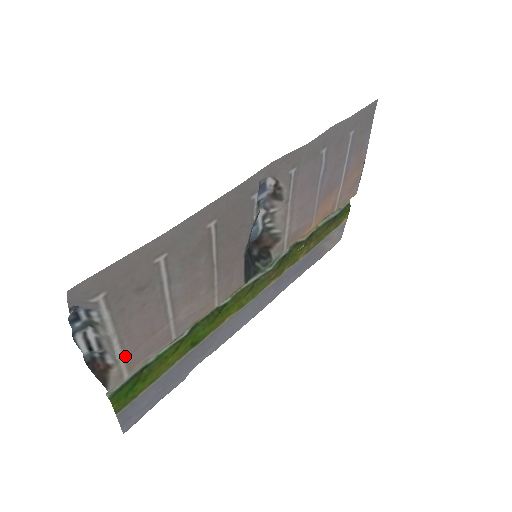
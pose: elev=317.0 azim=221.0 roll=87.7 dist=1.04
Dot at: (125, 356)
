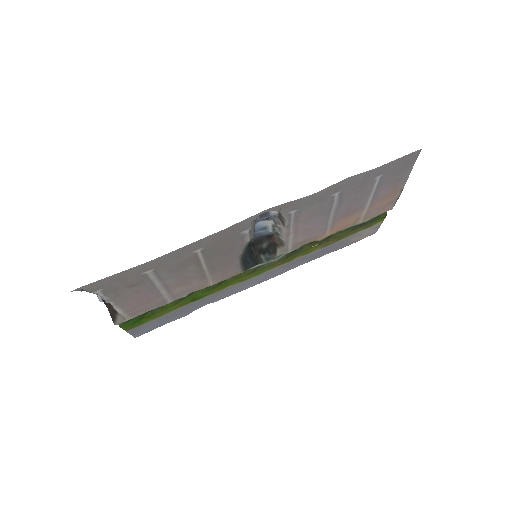
Dot at: (126, 312)
